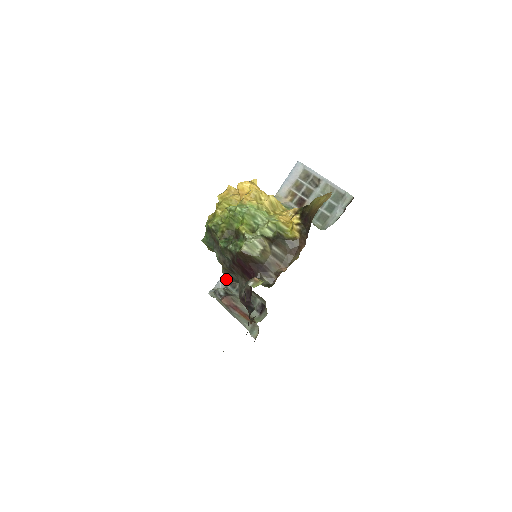
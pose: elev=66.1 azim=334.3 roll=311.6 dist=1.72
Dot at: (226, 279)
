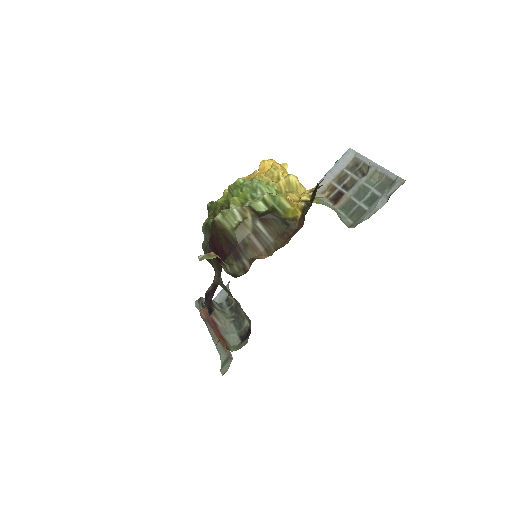
Dot at: (225, 293)
